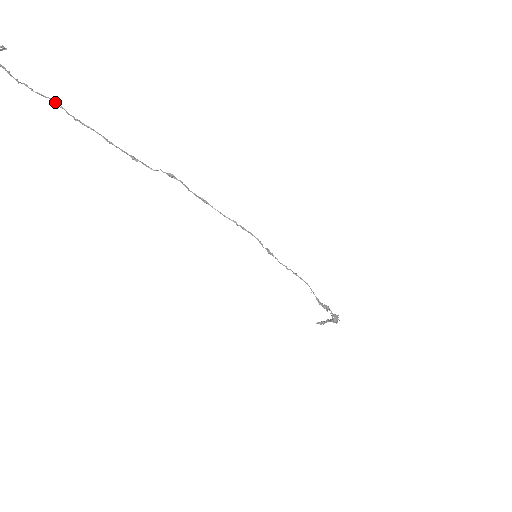
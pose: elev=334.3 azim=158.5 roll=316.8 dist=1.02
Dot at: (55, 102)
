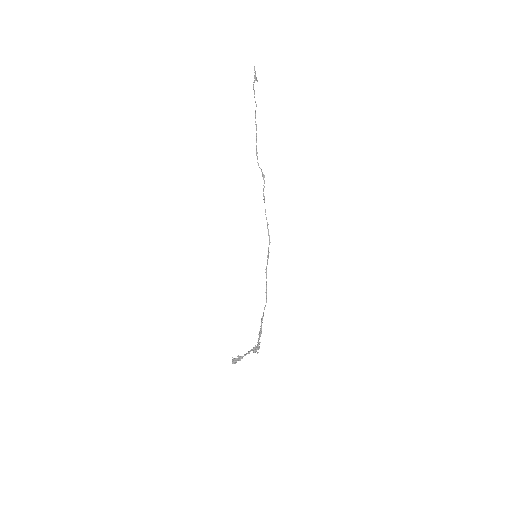
Dot at: (256, 106)
